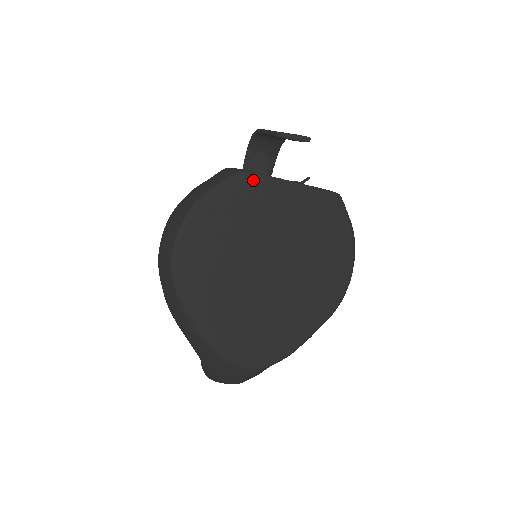
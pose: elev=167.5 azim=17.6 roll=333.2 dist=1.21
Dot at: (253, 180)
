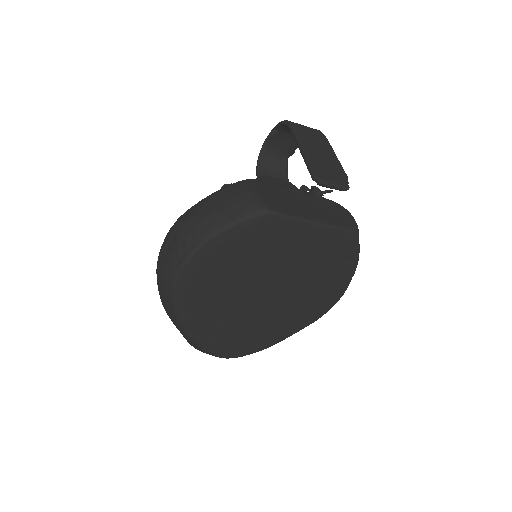
Dot at: (275, 220)
